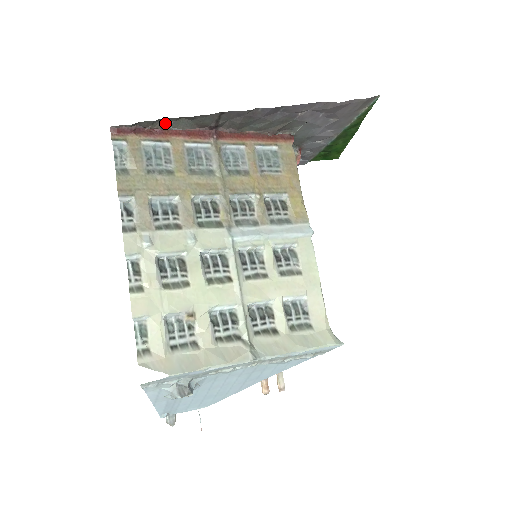
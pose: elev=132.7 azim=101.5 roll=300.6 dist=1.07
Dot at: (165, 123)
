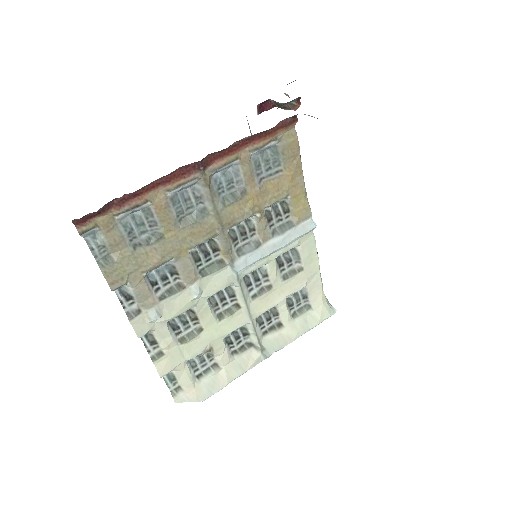
Dot at: occluded
